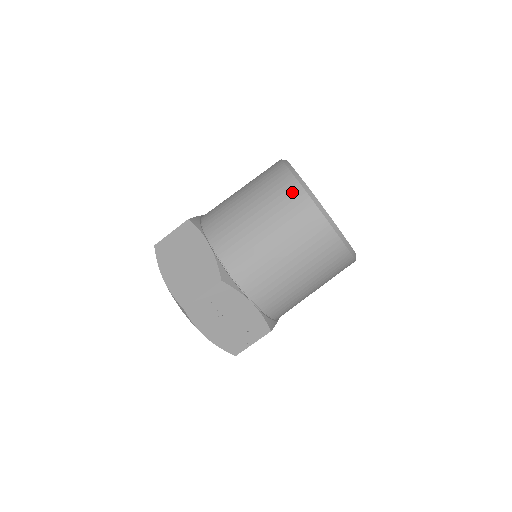
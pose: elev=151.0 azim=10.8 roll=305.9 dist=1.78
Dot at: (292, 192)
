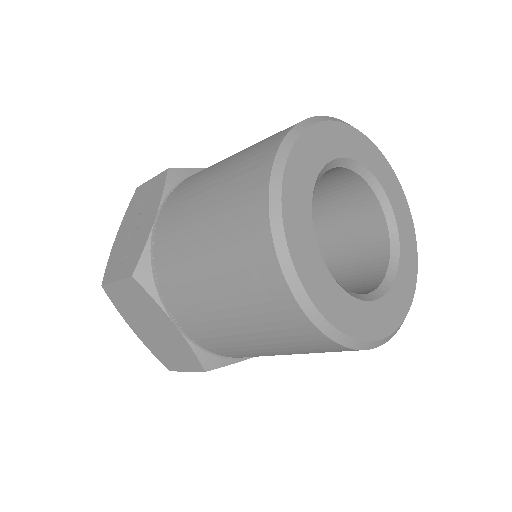
Dot at: (290, 318)
